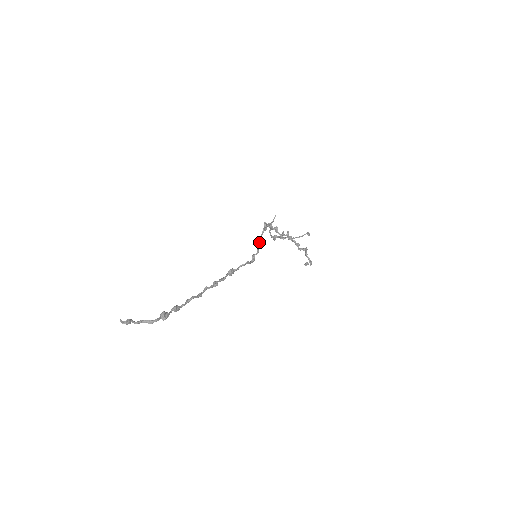
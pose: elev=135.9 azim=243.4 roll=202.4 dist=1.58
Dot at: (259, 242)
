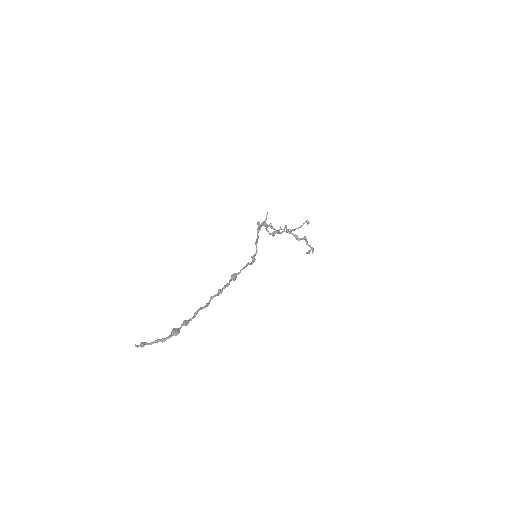
Dot at: (256, 242)
